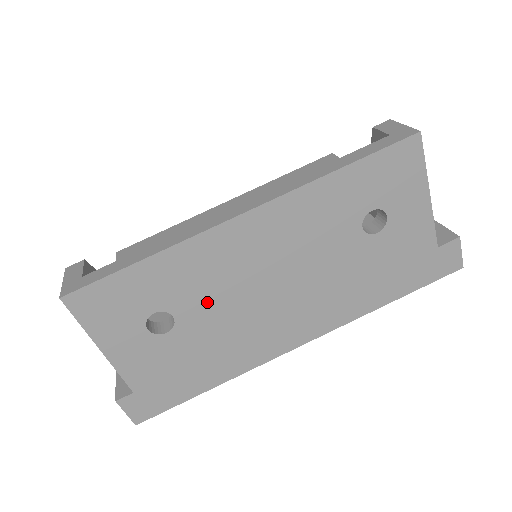
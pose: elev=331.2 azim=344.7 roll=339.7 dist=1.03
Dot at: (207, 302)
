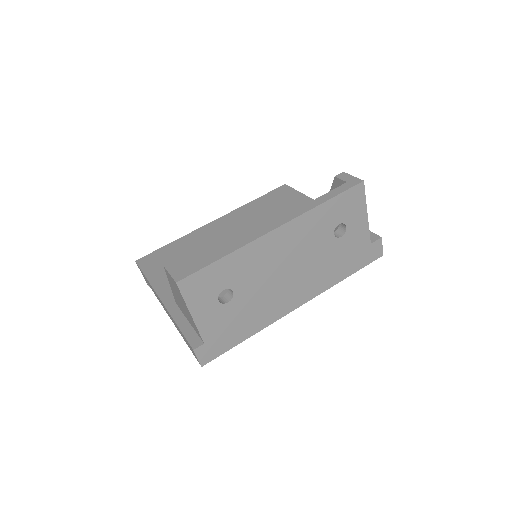
Dot at: (252, 282)
